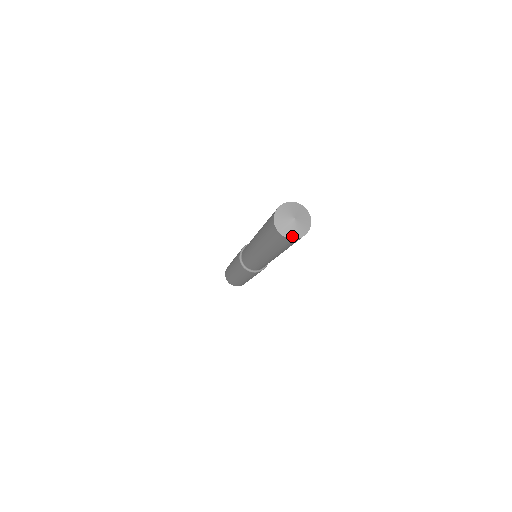
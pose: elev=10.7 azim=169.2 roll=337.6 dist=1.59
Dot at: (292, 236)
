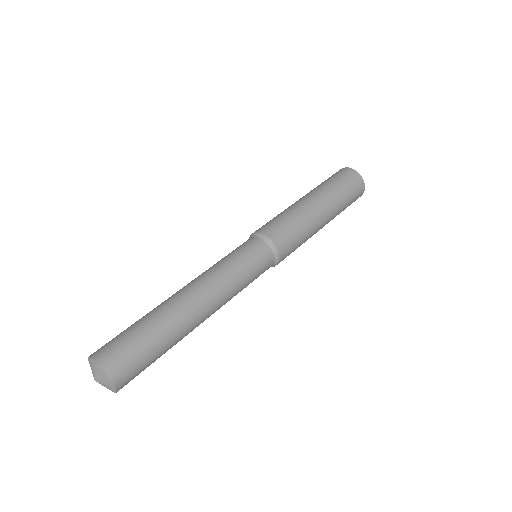
Dot at: occluded
